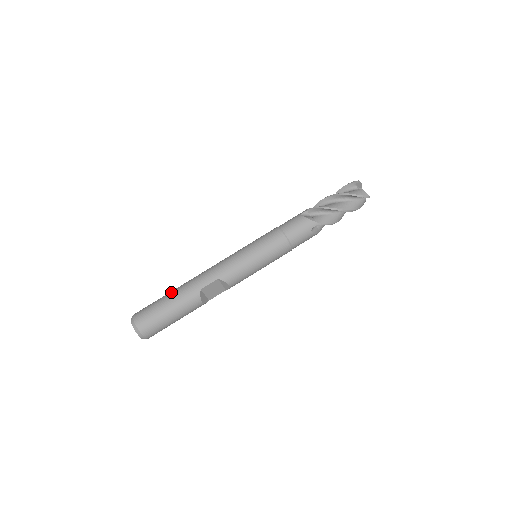
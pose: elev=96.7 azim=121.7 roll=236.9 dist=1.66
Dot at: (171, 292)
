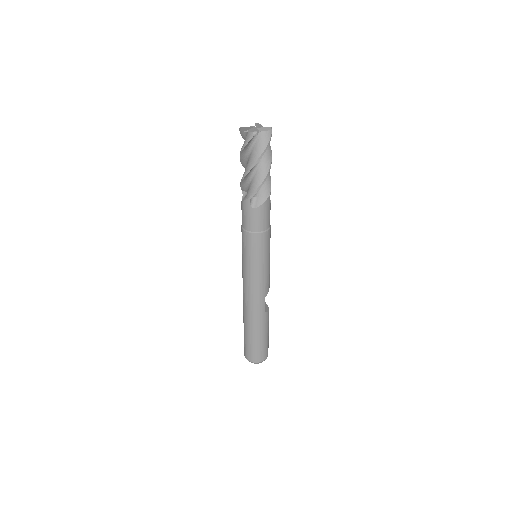
Dot at: (251, 333)
